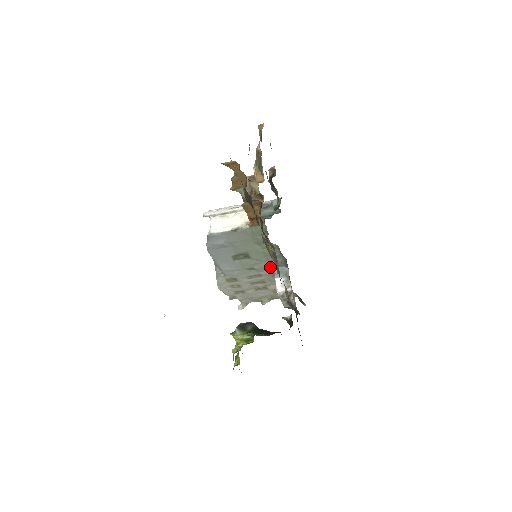
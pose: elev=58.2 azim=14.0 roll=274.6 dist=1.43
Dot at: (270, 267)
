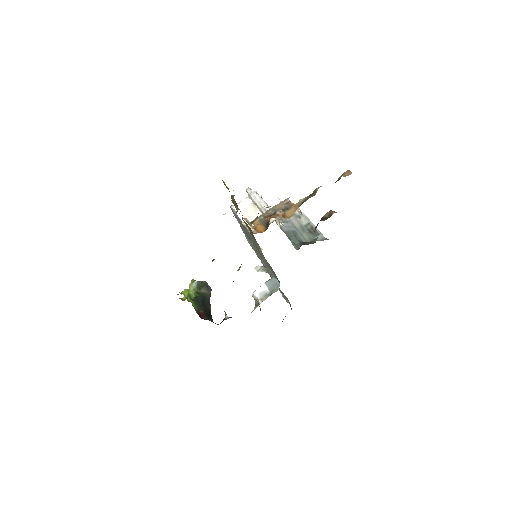
Dot at: occluded
